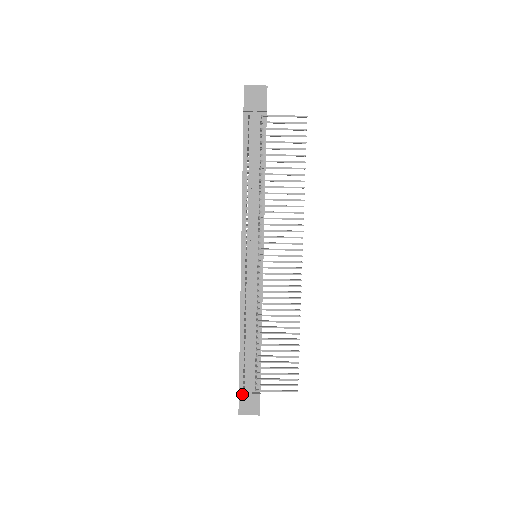
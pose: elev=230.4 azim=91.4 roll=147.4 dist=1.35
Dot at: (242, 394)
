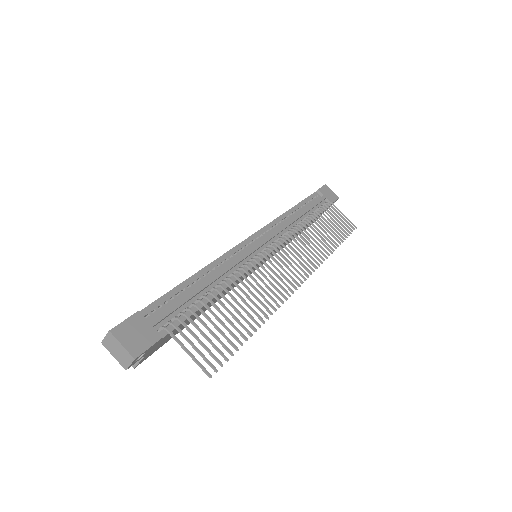
Dot at: (141, 315)
